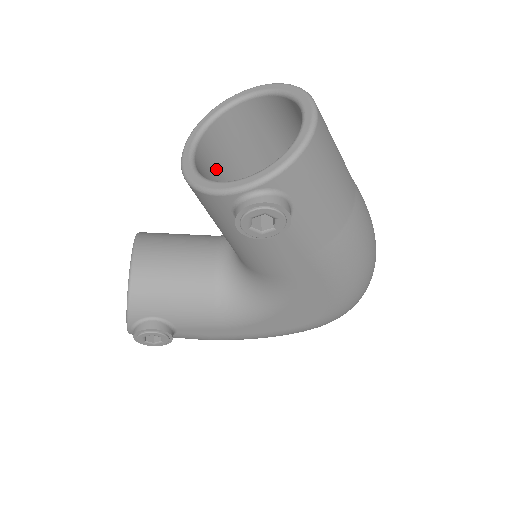
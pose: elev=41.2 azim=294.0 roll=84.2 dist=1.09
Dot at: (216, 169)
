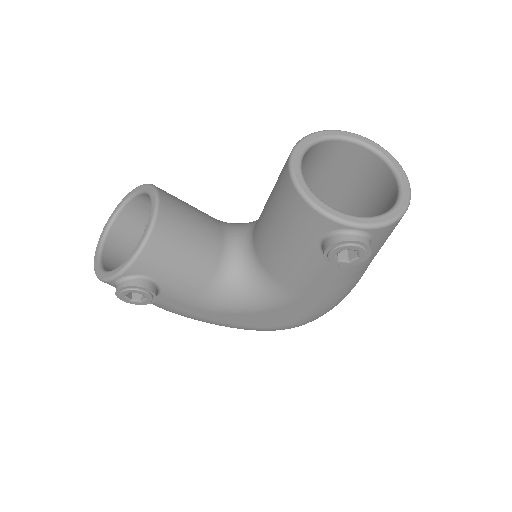
Dot at: occluded
